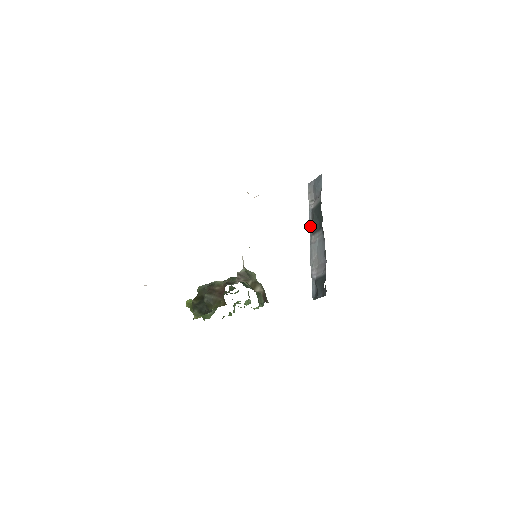
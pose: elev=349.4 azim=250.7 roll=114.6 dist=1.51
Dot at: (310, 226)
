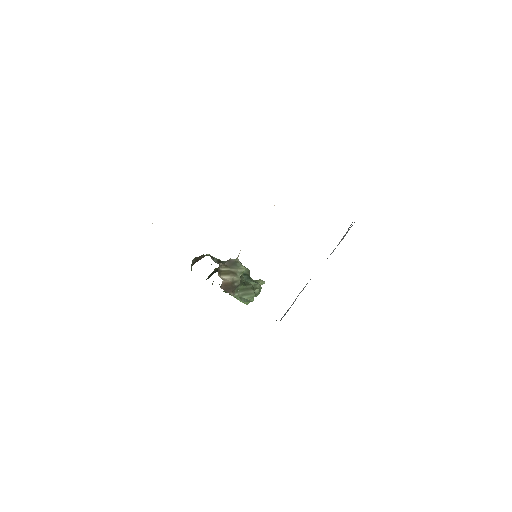
Dot at: occluded
